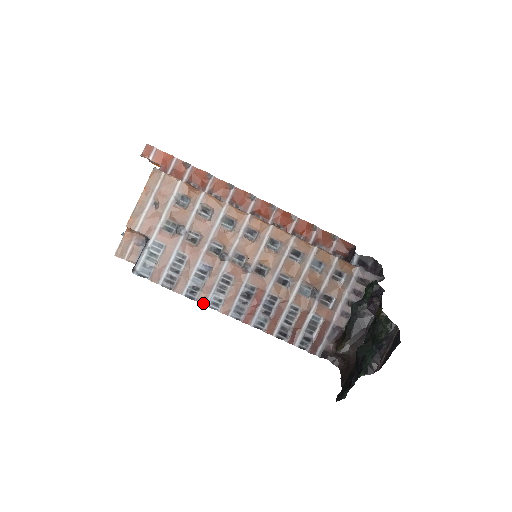
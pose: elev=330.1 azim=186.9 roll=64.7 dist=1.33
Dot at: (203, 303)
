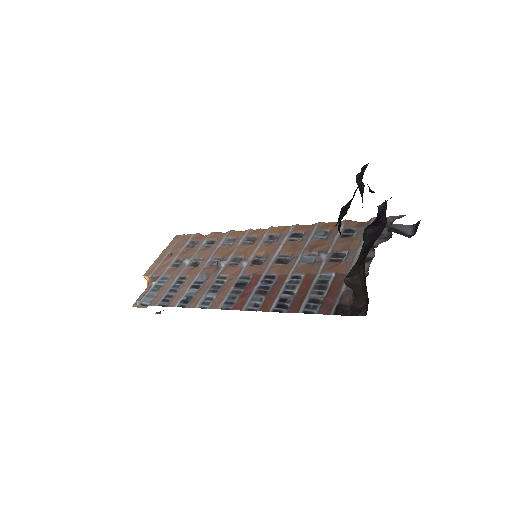
Dot at: (193, 307)
